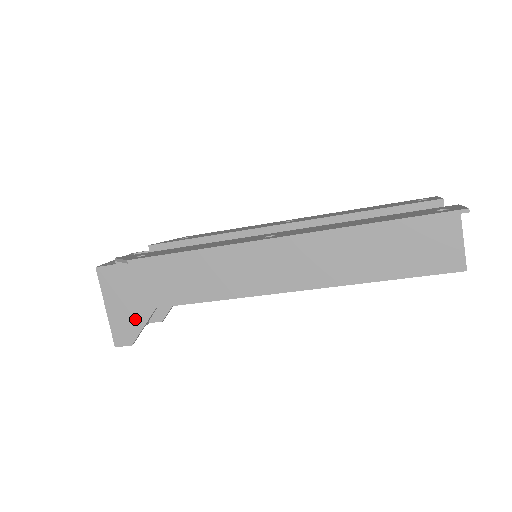
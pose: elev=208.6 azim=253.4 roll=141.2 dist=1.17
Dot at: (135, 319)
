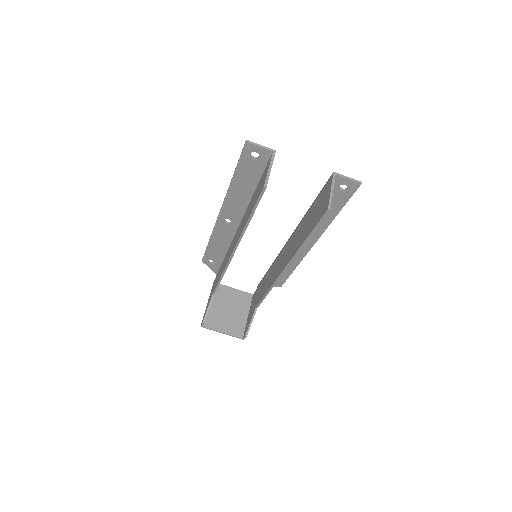
Dot at: occluded
